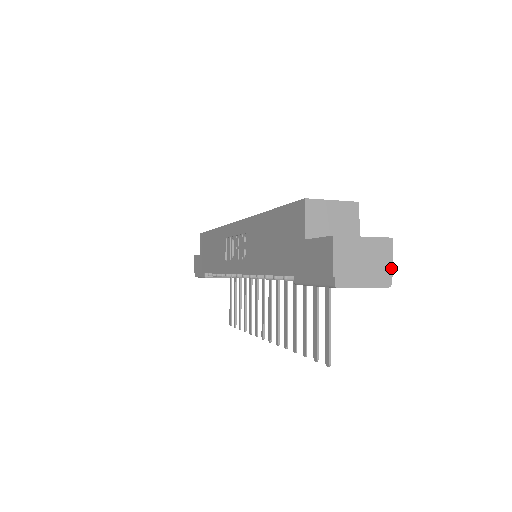
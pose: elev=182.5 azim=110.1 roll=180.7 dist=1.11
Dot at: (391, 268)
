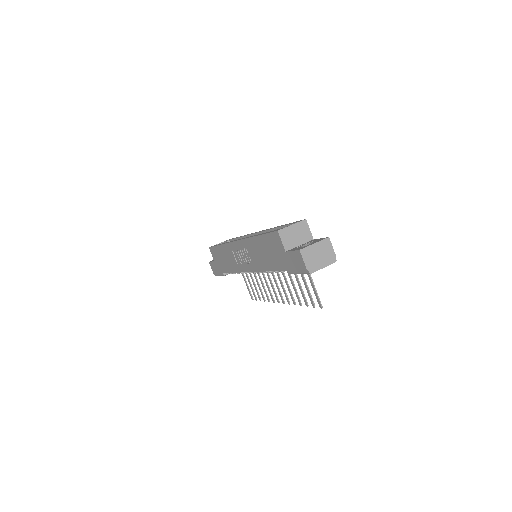
Dot at: (333, 252)
